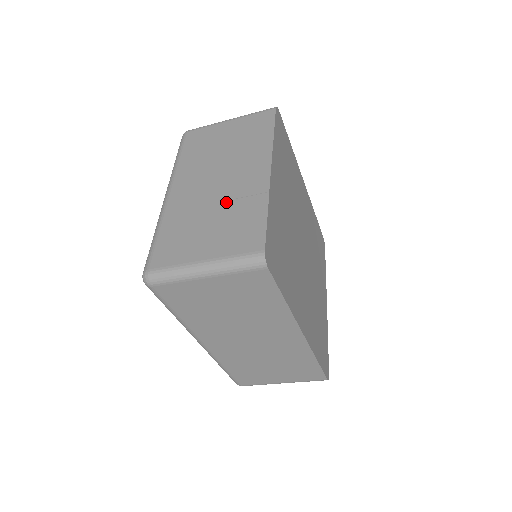
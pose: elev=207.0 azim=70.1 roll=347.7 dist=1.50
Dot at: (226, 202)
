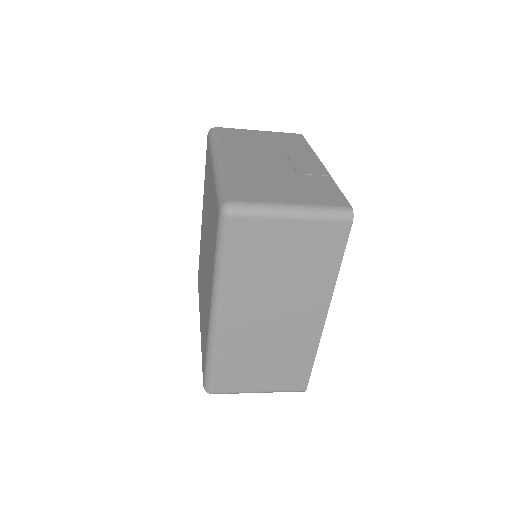
Dot at: (291, 174)
